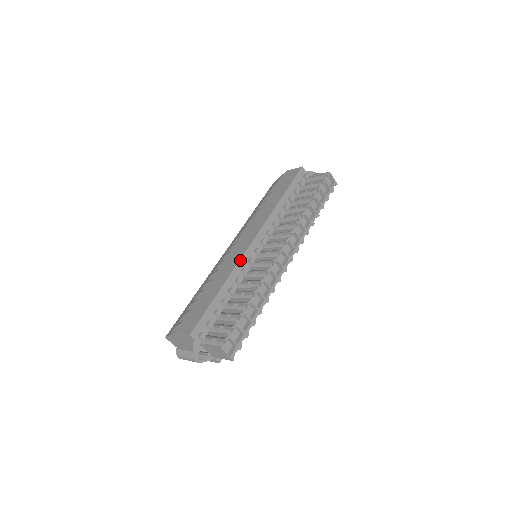
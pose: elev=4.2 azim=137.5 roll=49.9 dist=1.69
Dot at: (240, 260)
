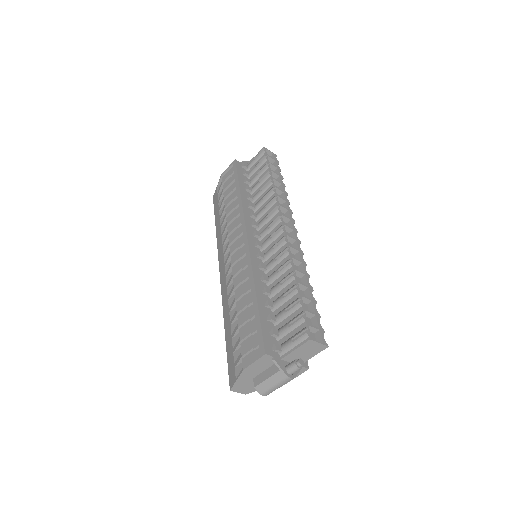
Dot at: (251, 260)
